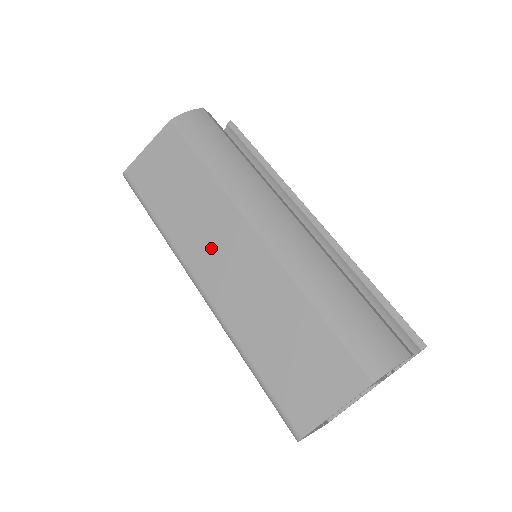
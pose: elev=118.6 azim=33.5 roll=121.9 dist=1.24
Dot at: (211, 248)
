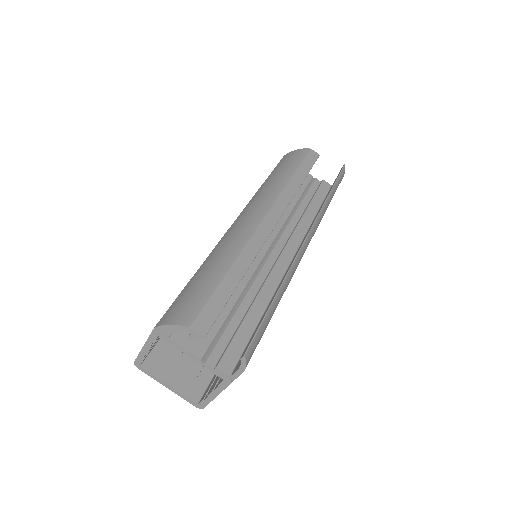
Dot at: occluded
